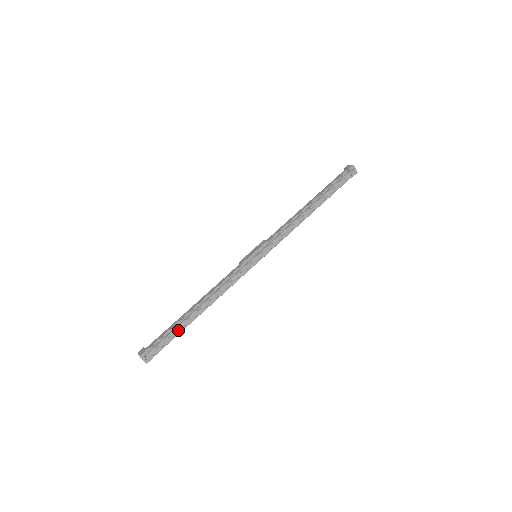
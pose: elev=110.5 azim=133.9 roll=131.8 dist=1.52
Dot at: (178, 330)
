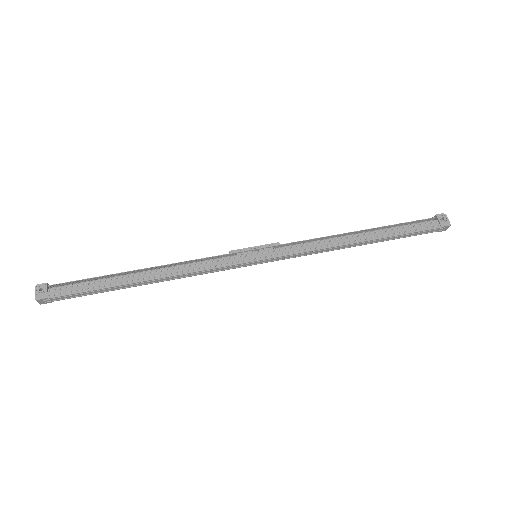
Dot at: (101, 284)
